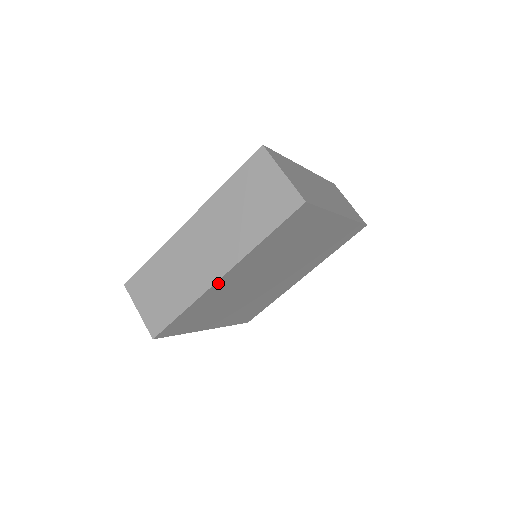
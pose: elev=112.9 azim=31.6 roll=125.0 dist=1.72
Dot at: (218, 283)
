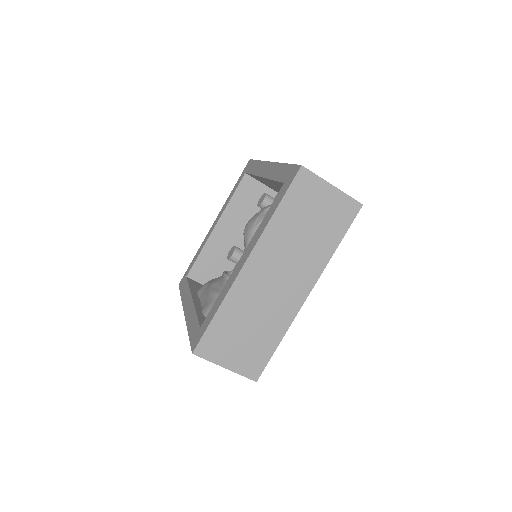
Dot at: occluded
